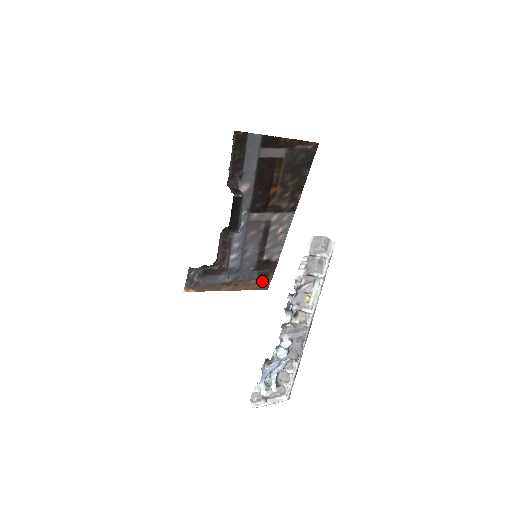
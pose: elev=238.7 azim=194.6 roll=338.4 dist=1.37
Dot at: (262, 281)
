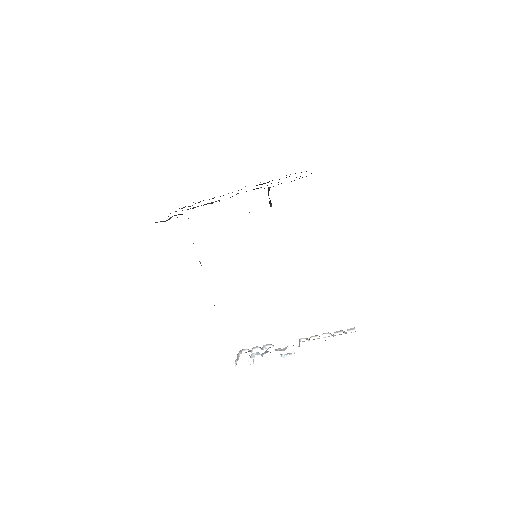
Dot at: occluded
